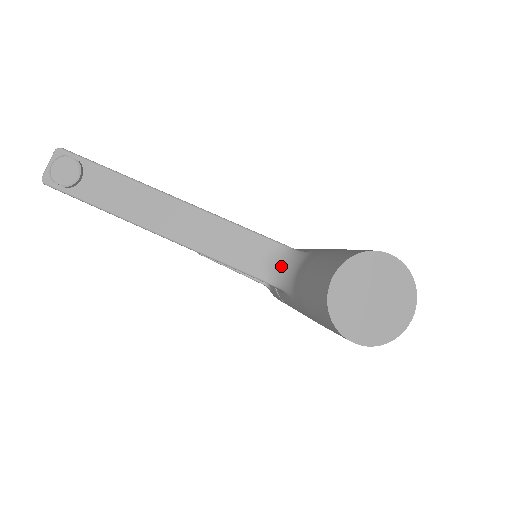
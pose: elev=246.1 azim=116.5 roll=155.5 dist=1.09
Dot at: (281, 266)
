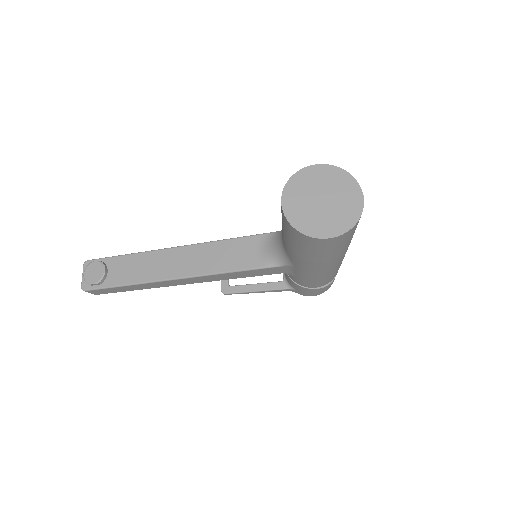
Dot at: (273, 247)
